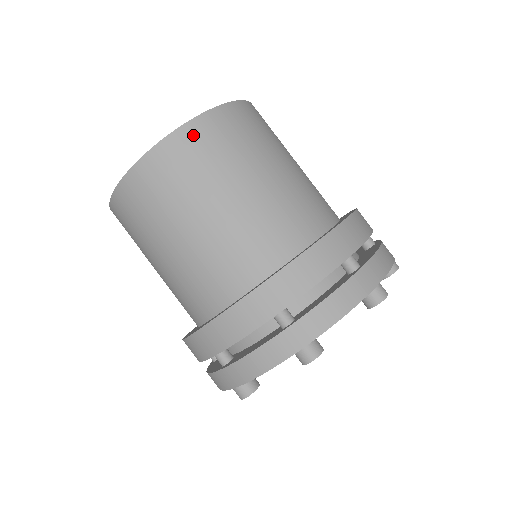
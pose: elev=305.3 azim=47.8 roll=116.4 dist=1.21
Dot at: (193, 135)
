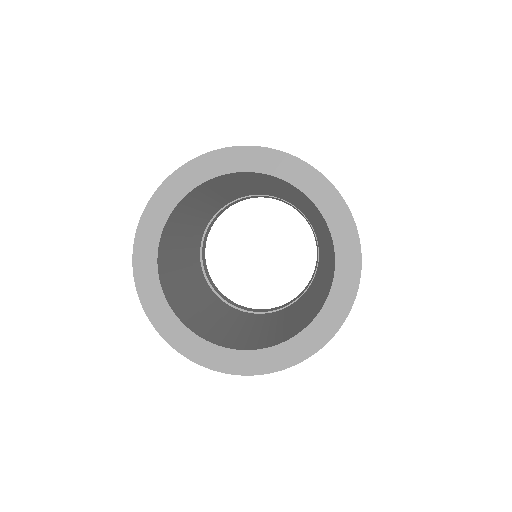
Dot at: occluded
